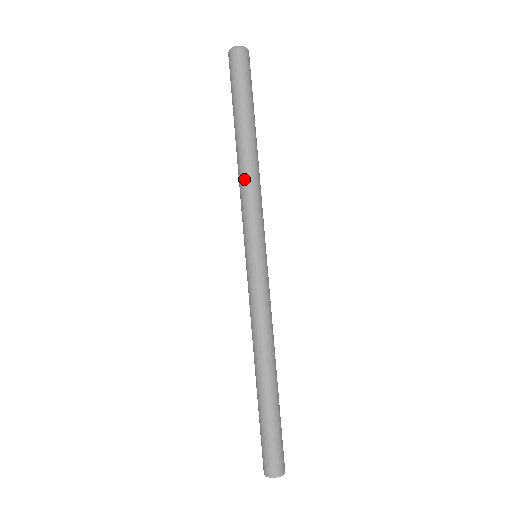
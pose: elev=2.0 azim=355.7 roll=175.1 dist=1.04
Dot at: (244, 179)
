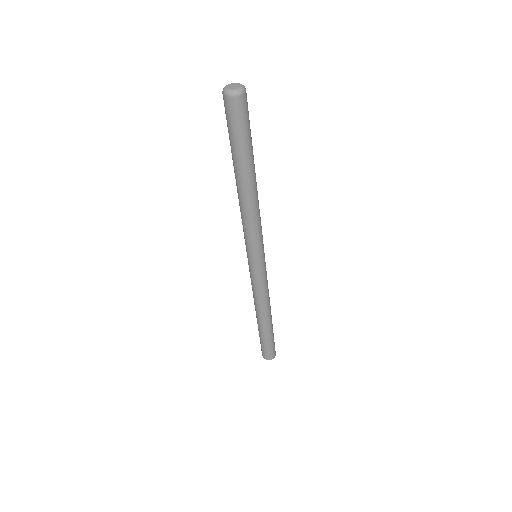
Dot at: (247, 213)
